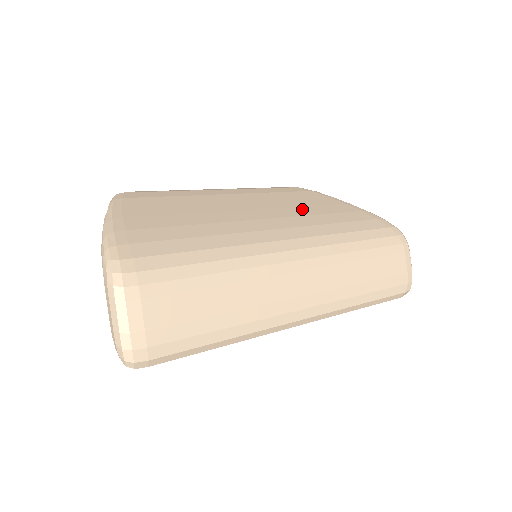
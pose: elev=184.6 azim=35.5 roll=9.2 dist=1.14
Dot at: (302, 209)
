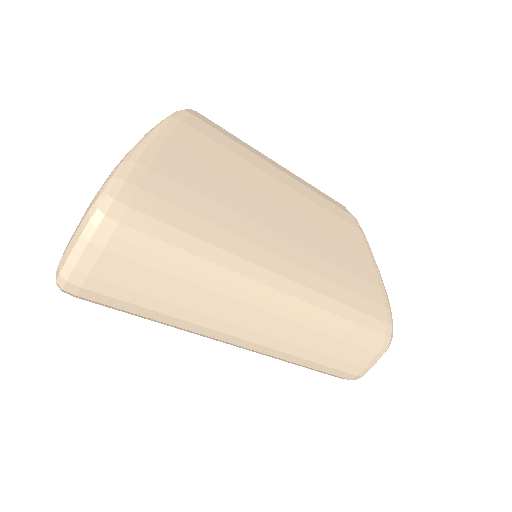
Dot at: (330, 249)
